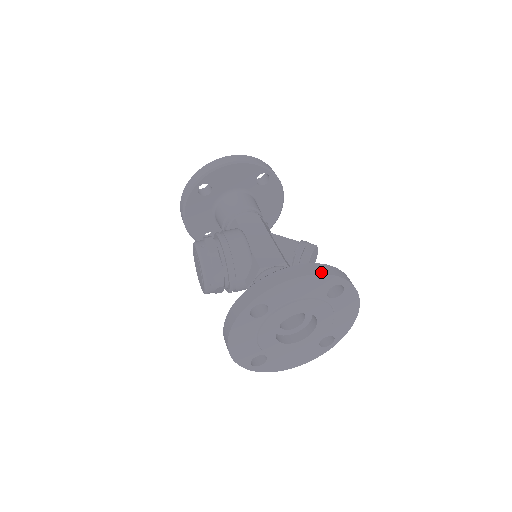
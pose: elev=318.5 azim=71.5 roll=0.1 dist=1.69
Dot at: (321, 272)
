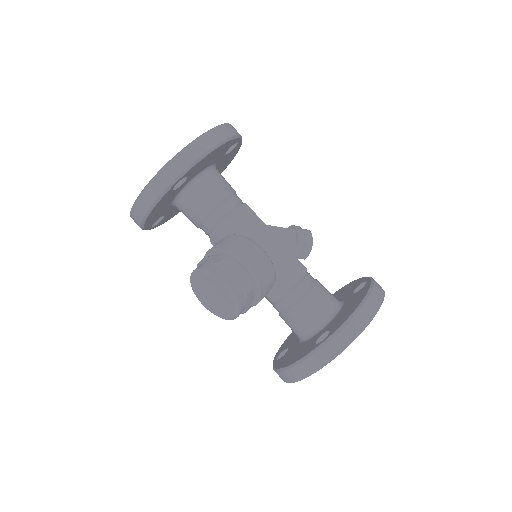
Dot at: (381, 300)
